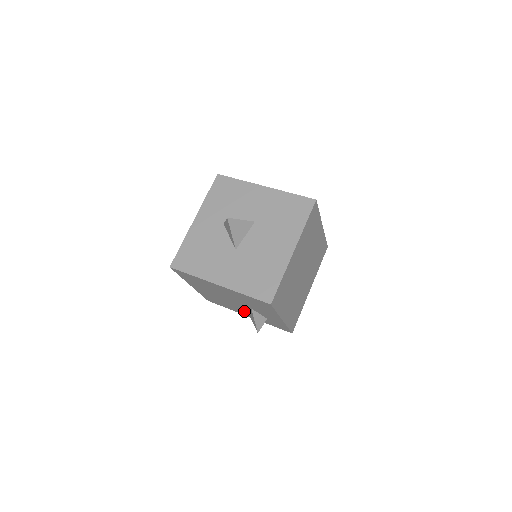
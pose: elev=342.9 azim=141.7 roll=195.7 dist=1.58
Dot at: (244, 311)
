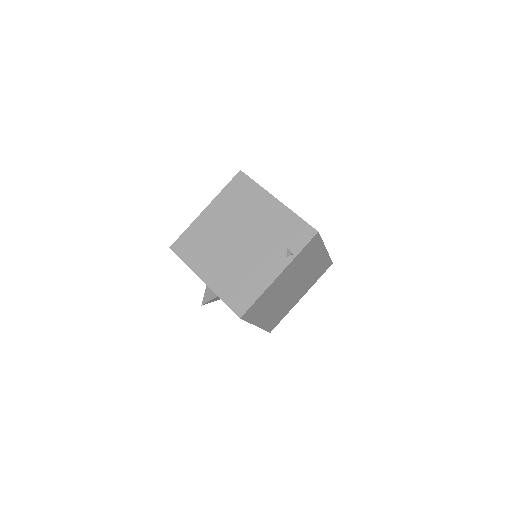
Dot at: occluded
